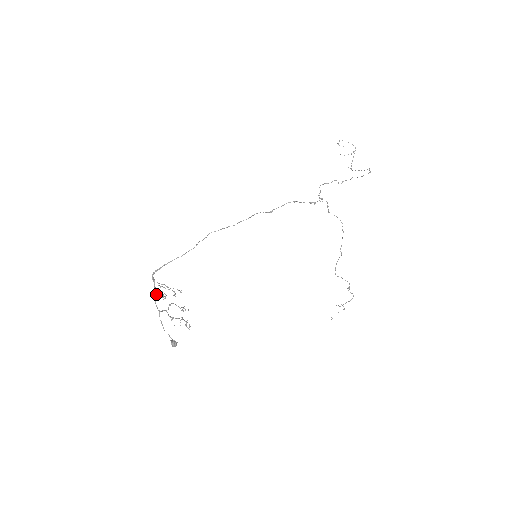
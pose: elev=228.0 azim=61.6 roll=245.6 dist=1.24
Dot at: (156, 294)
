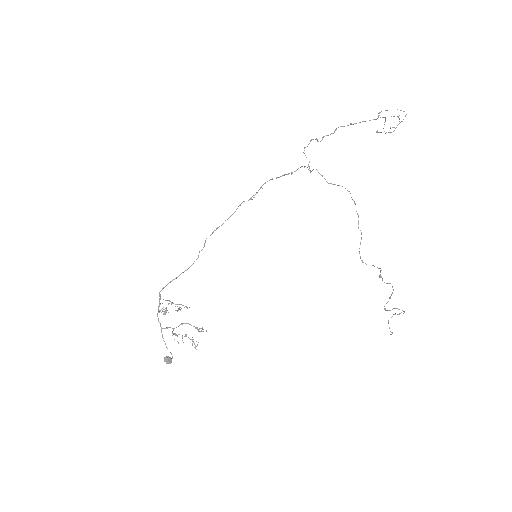
Dot at: (159, 310)
